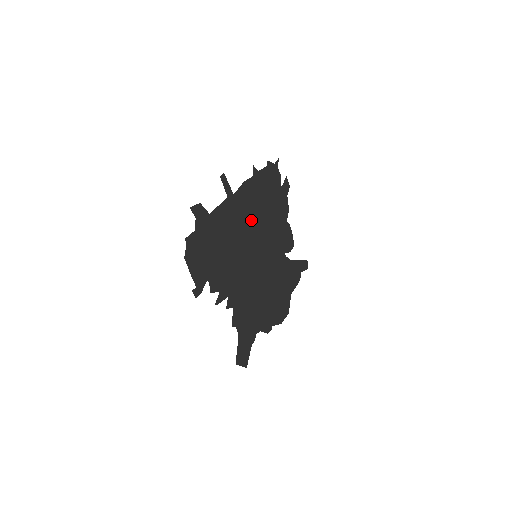
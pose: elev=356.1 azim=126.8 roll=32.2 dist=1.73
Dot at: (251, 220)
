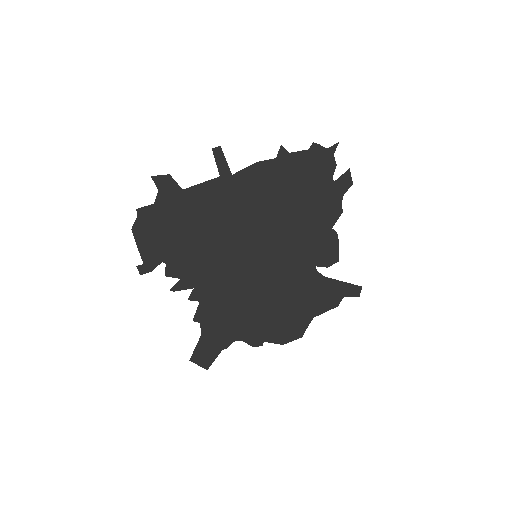
Dot at: (258, 212)
